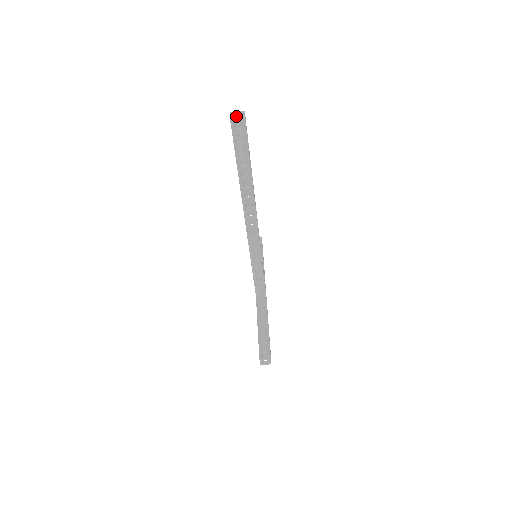
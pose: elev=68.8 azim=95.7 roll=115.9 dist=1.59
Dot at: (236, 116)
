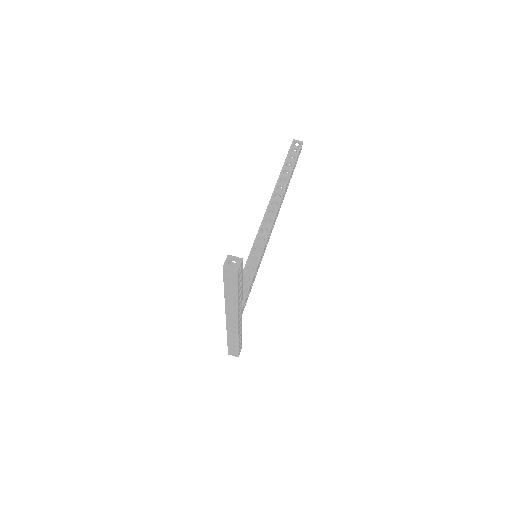
Dot at: occluded
